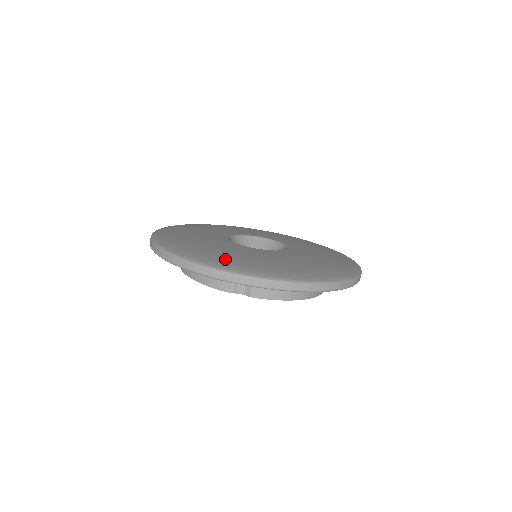
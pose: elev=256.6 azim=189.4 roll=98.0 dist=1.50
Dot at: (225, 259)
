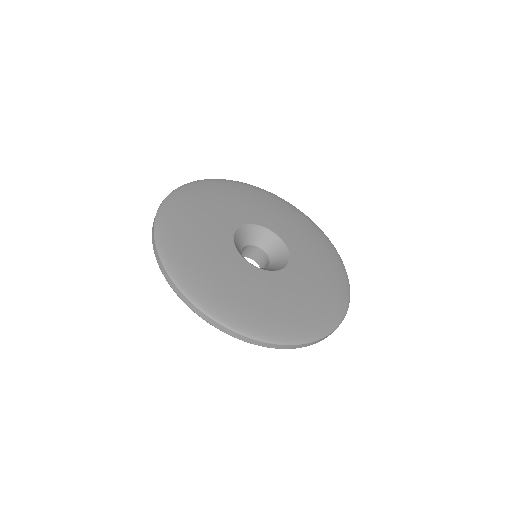
Dot at: (237, 308)
